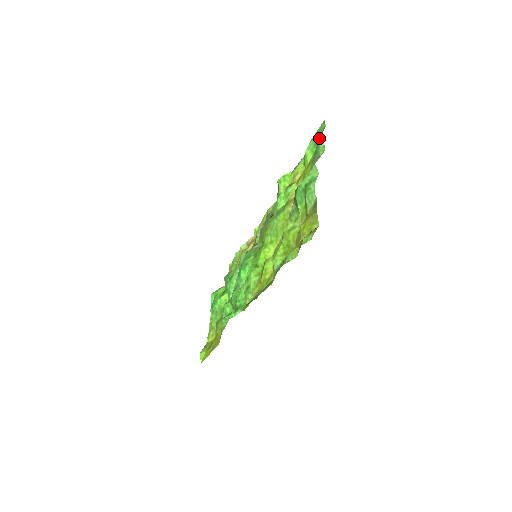
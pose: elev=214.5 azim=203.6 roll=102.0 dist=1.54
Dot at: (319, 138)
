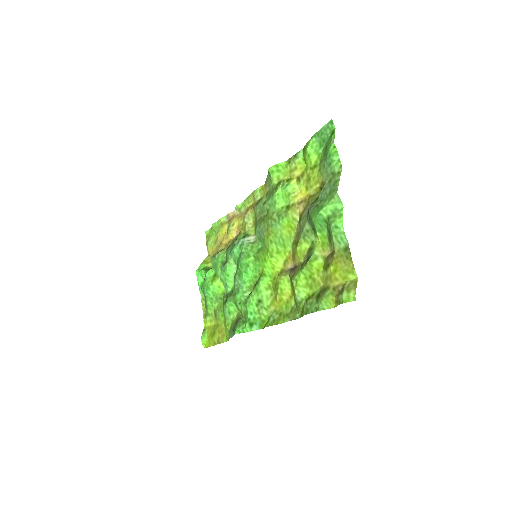
Dot at: (331, 147)
